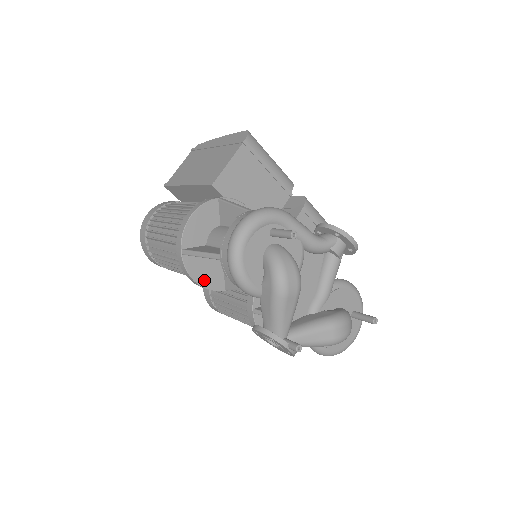
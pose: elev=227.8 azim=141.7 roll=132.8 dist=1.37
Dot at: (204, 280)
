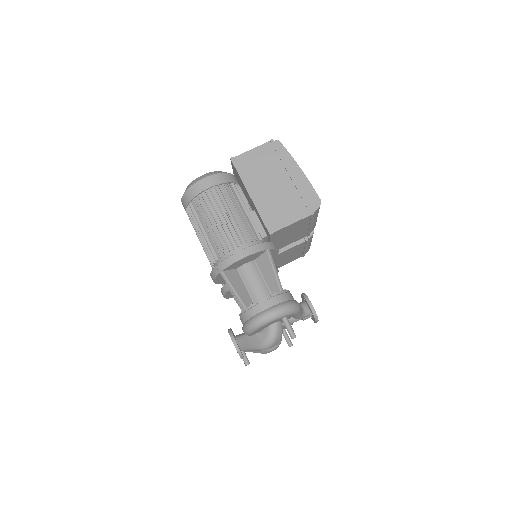
Dot at: (219, 281)
